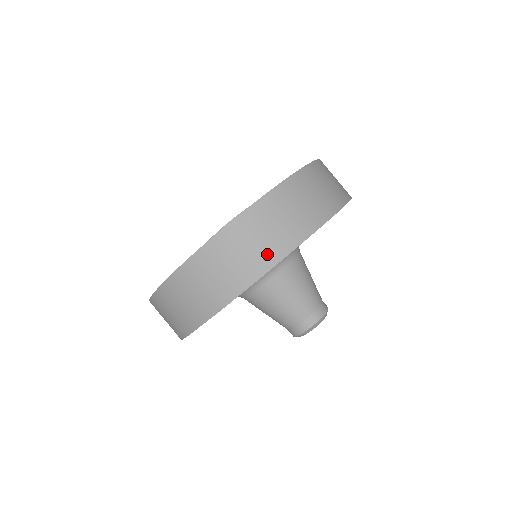
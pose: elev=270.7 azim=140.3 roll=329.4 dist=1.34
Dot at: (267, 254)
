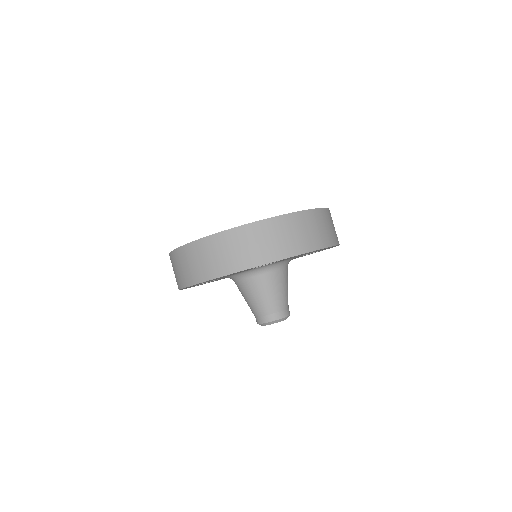
Dot at: (222, 266)
